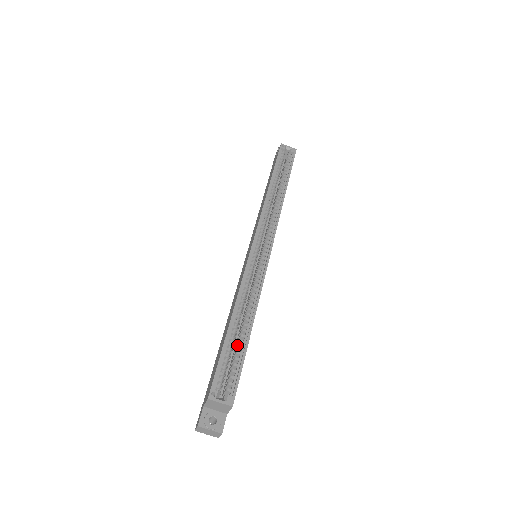
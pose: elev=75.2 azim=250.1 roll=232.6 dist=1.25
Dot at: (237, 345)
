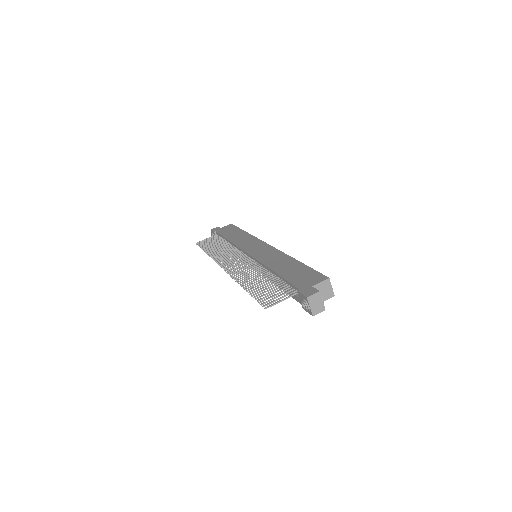
Dot at: occluded
